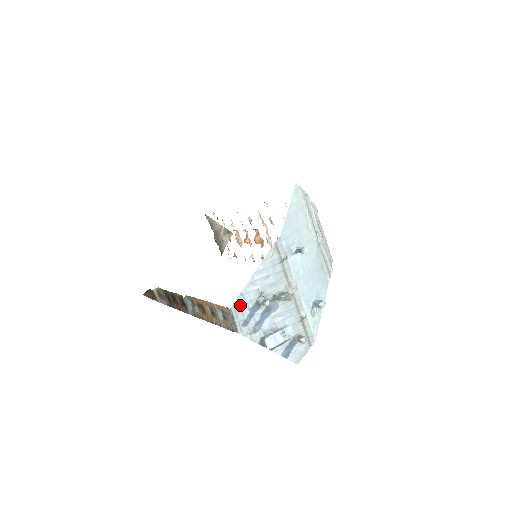
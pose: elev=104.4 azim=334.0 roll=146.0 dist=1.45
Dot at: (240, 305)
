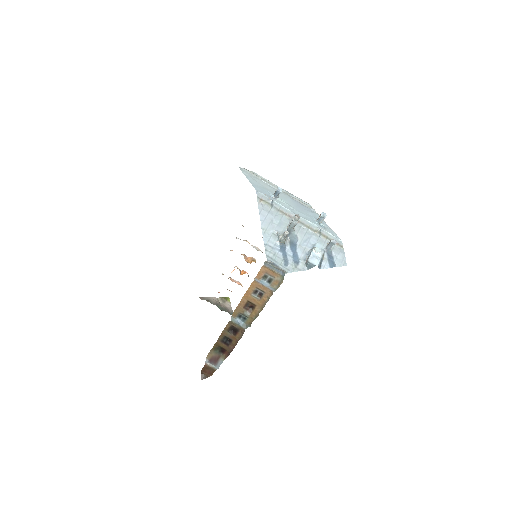
Dot at: (271, 252)
